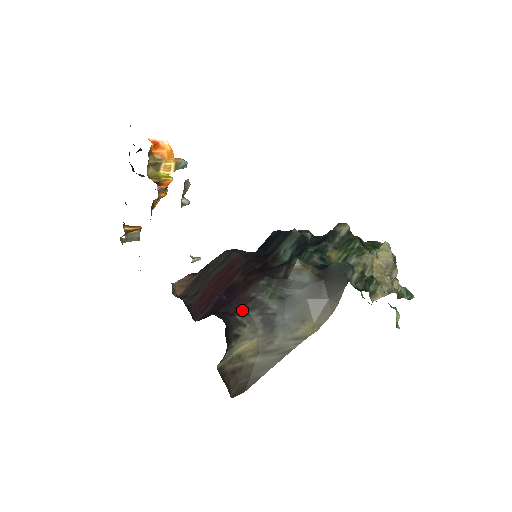
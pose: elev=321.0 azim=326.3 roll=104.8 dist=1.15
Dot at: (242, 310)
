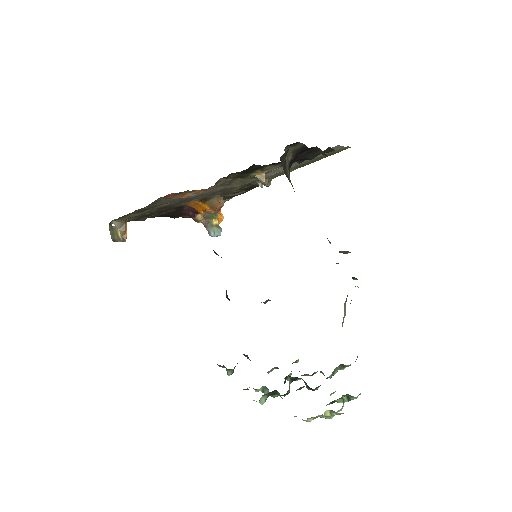
Dot at: occluded
